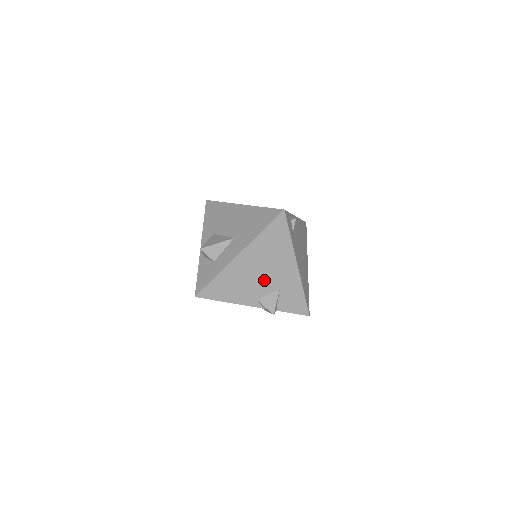
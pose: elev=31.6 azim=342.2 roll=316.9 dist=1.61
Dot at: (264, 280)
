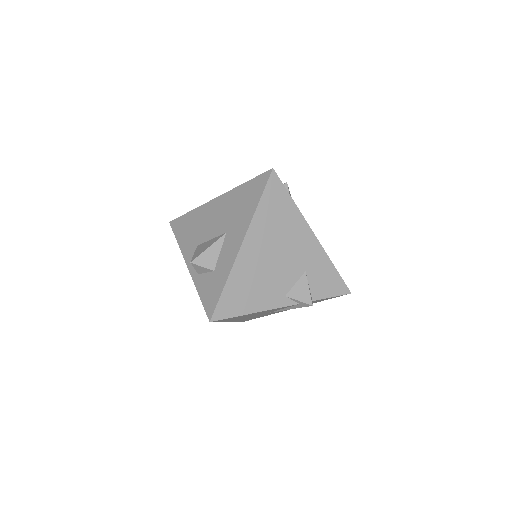
Dot at: (283, 266)
